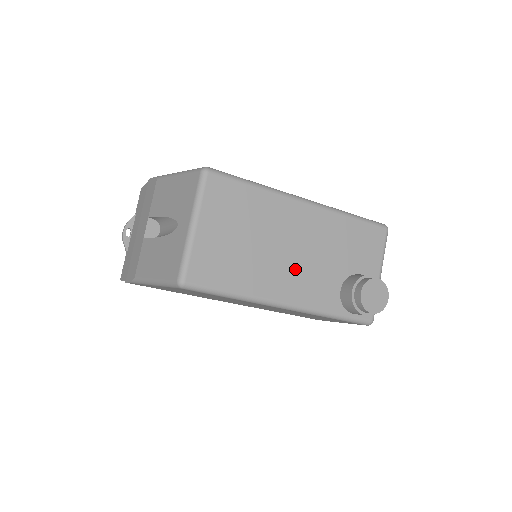
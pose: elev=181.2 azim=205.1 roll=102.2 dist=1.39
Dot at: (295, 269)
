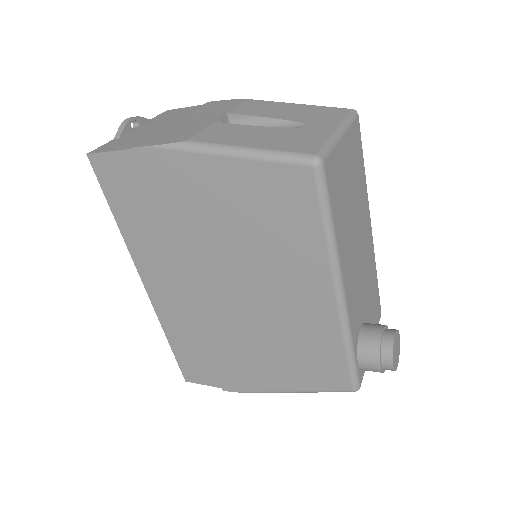
Dot at: (355, 268)
